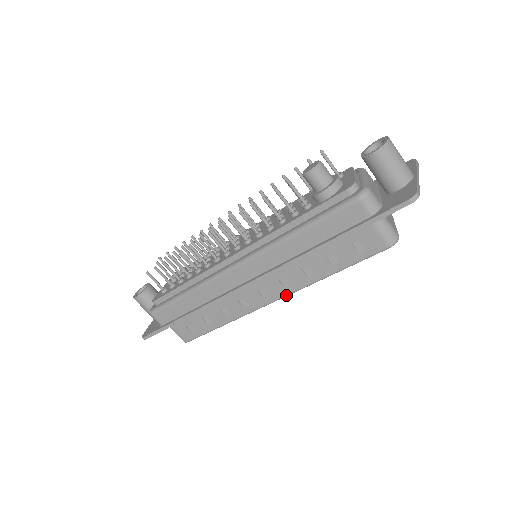
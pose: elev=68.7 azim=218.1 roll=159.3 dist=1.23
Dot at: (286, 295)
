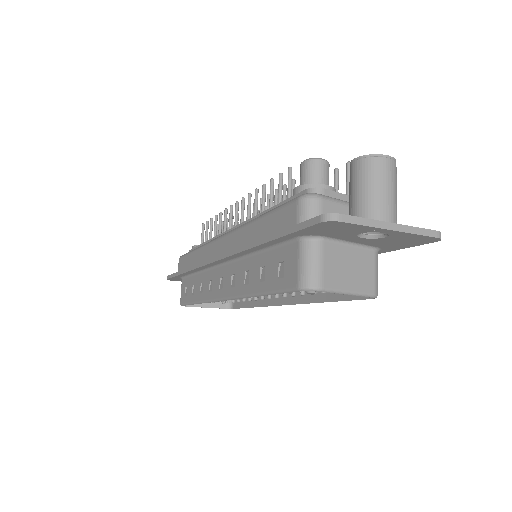
Dot at: (229, 297)
